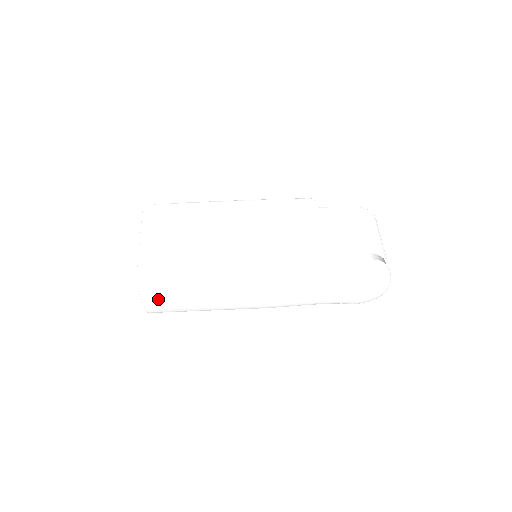
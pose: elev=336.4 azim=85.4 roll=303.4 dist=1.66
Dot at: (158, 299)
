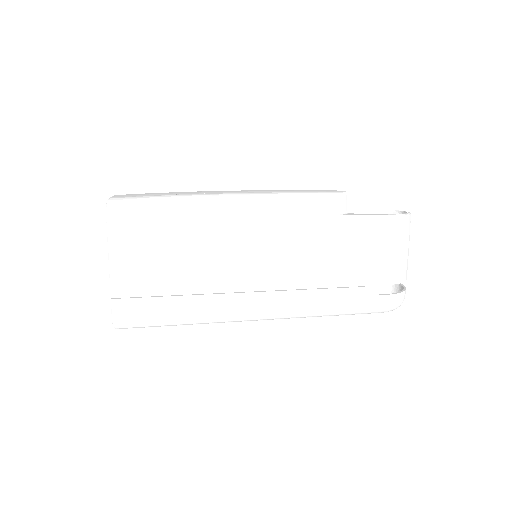
Dot at: occluded
